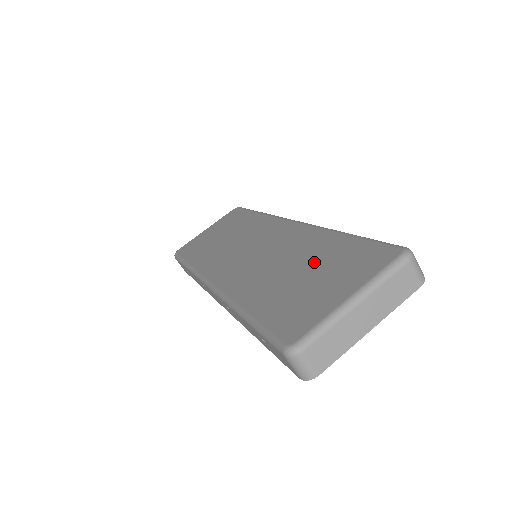
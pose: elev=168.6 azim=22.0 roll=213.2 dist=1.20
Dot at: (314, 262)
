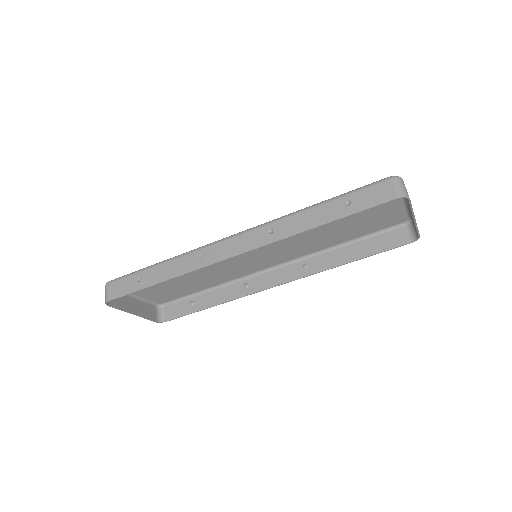
Dot at: (342, 226)
